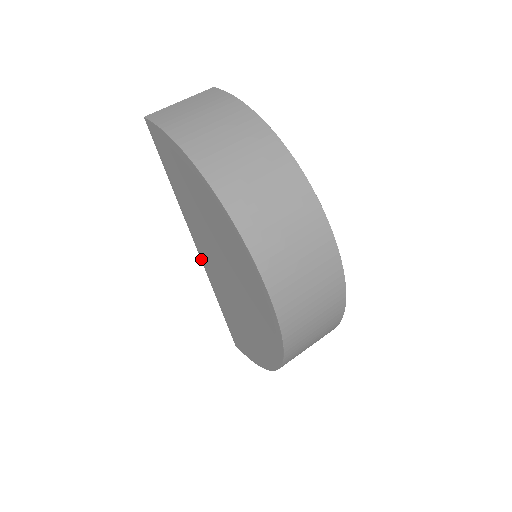
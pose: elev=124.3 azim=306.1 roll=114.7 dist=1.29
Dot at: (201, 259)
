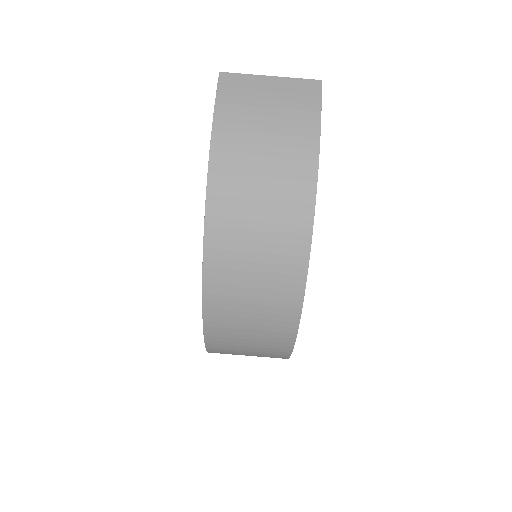
Dot at: occluded
